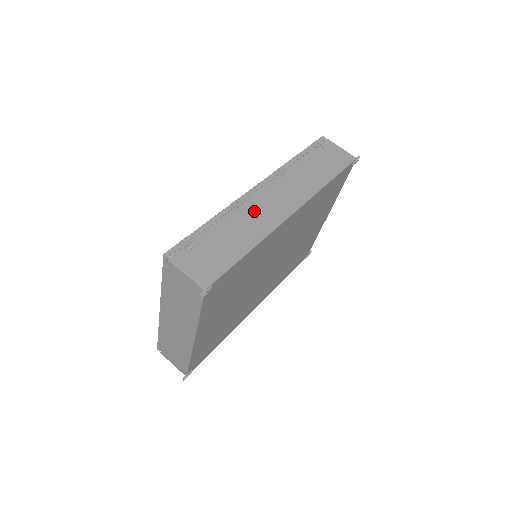
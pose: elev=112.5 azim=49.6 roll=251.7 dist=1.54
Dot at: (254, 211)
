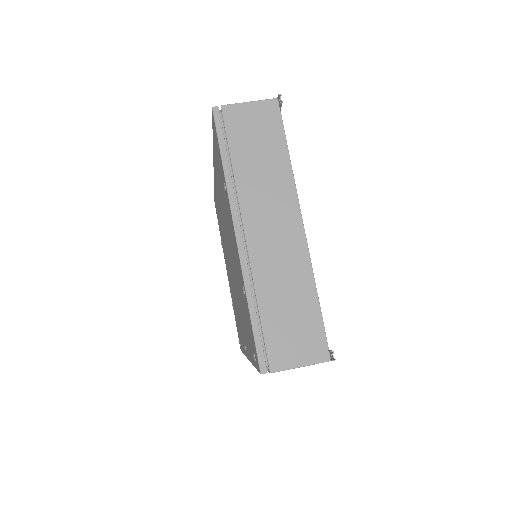
Dot at: occluded
